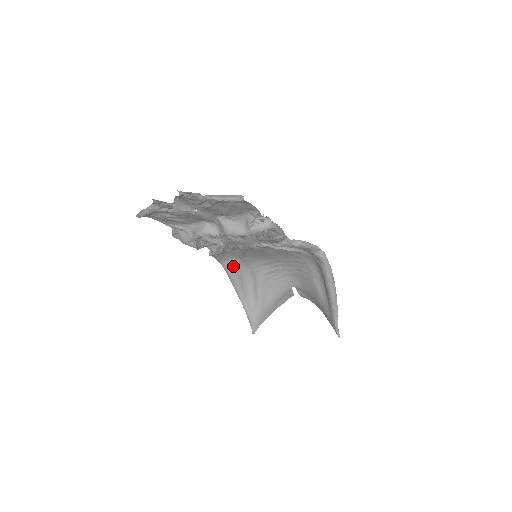
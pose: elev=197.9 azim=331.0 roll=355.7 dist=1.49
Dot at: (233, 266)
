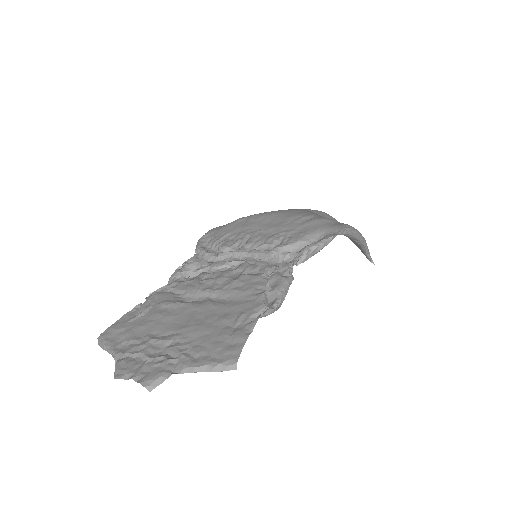
Dot at: occluded
